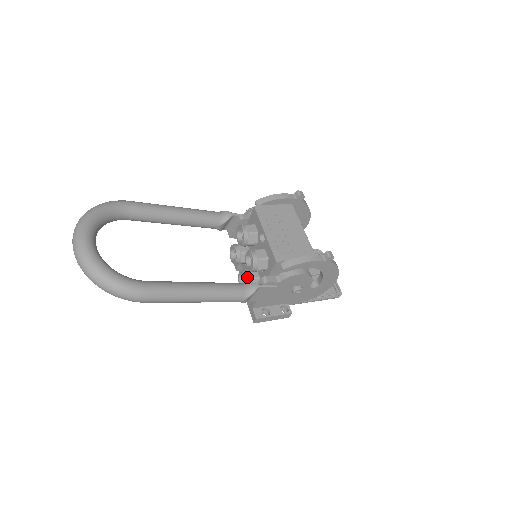
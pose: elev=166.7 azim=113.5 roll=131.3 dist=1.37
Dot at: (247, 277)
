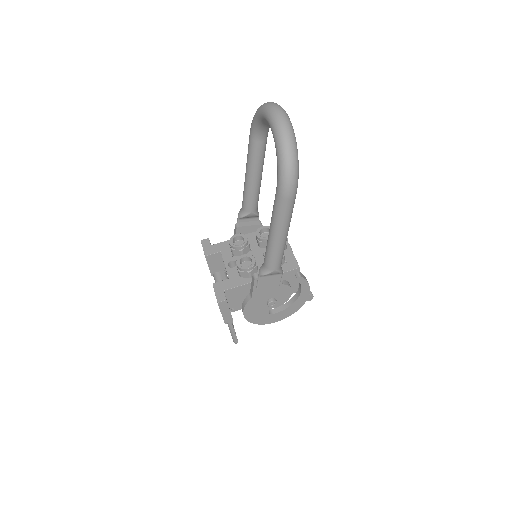
Dot at: occluded
